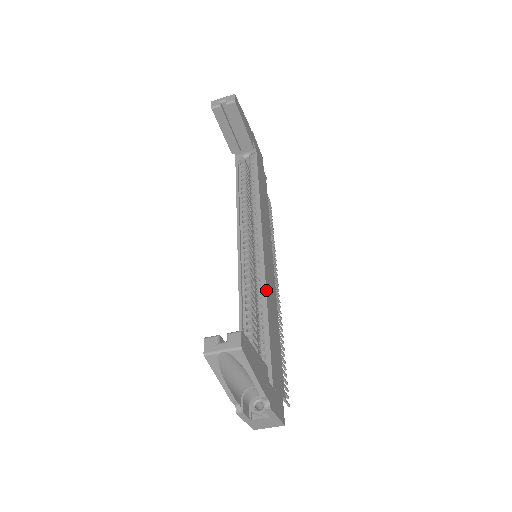
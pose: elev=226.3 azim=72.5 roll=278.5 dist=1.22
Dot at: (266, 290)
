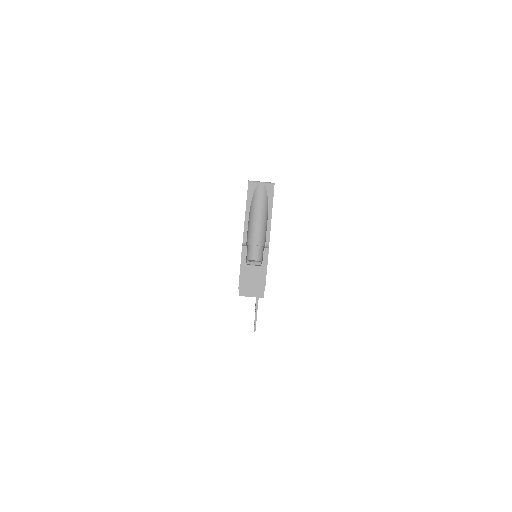
Dot at: occluded
